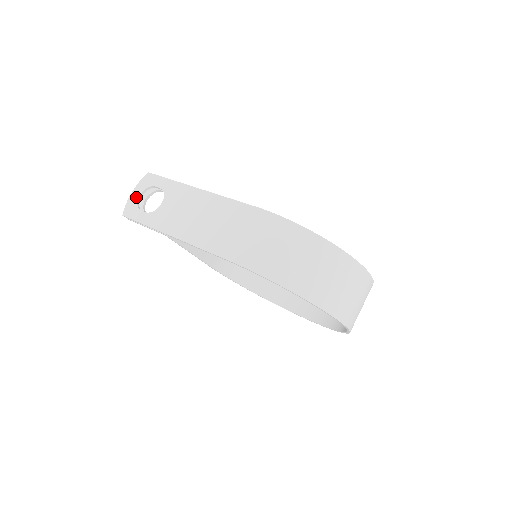
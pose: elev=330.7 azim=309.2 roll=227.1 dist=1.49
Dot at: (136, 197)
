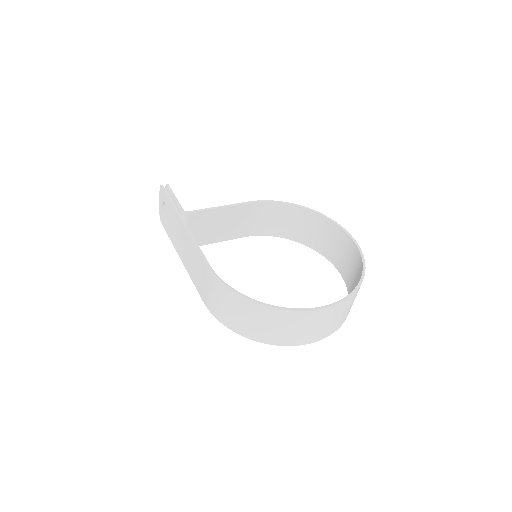
Dot at: (161, 208)
